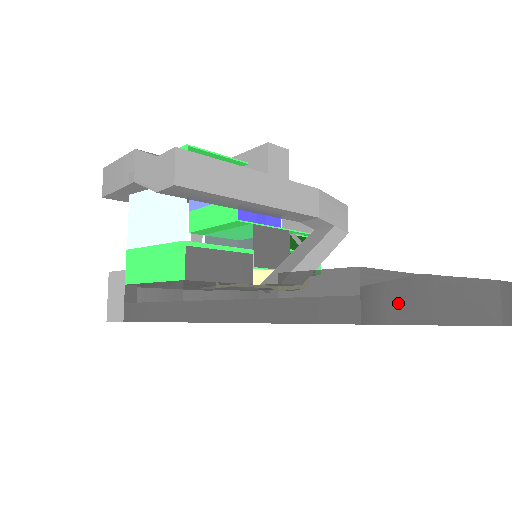
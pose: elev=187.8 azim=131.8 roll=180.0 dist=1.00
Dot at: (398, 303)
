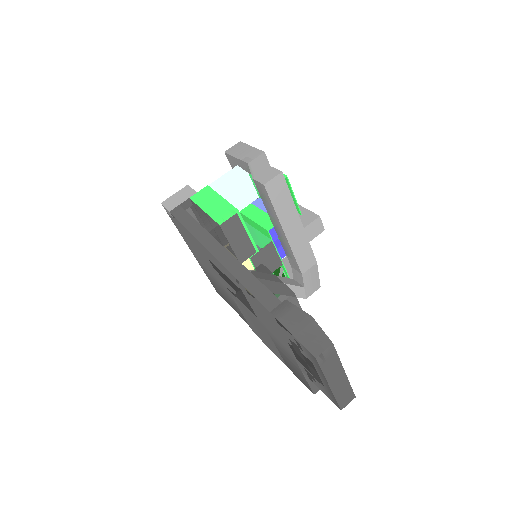
Dot at: (292, 318)
